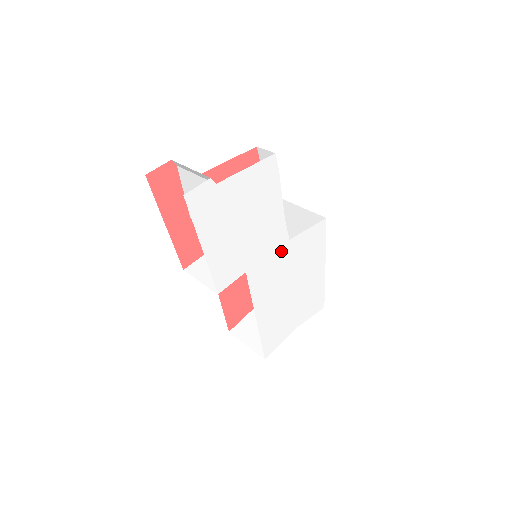
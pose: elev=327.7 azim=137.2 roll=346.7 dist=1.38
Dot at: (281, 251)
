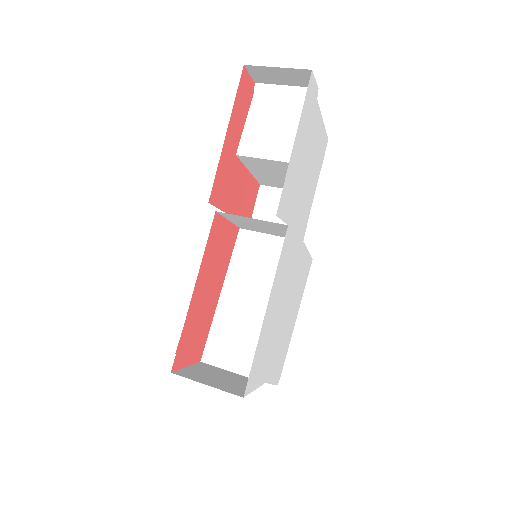
Dot at: (298, 245)
